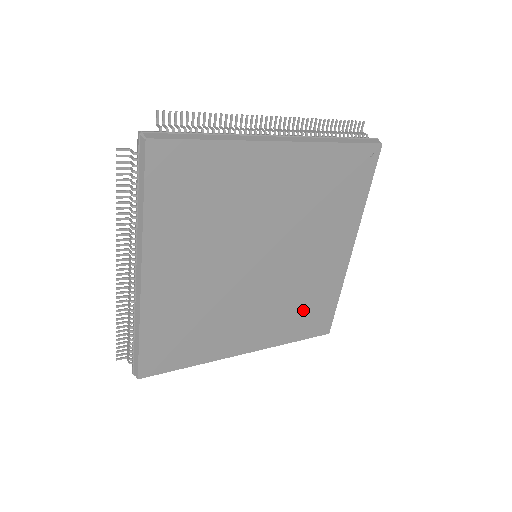
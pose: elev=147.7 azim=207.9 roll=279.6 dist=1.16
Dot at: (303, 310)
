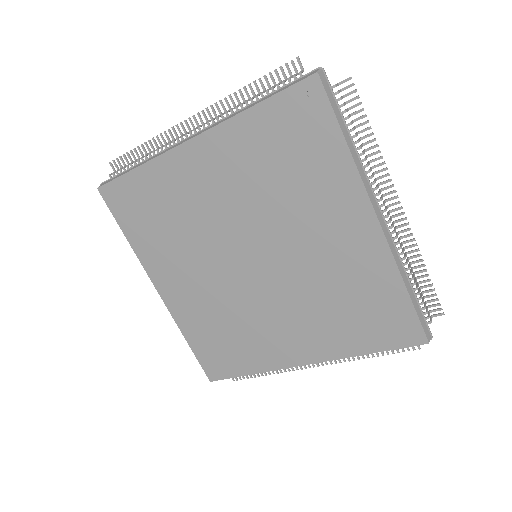
Dot at: (354, 311)
